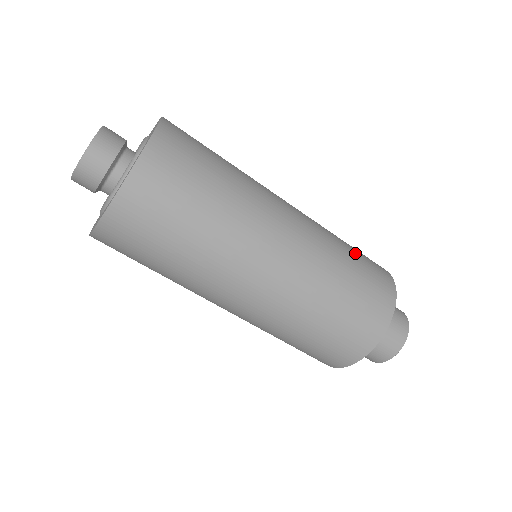
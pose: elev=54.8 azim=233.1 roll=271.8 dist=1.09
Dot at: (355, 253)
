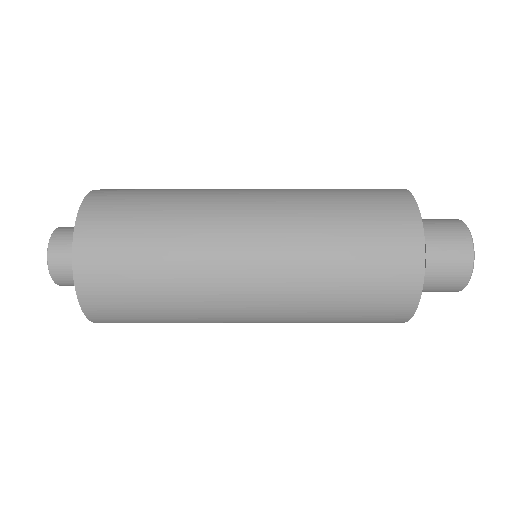
Dot at: (343, 189)
